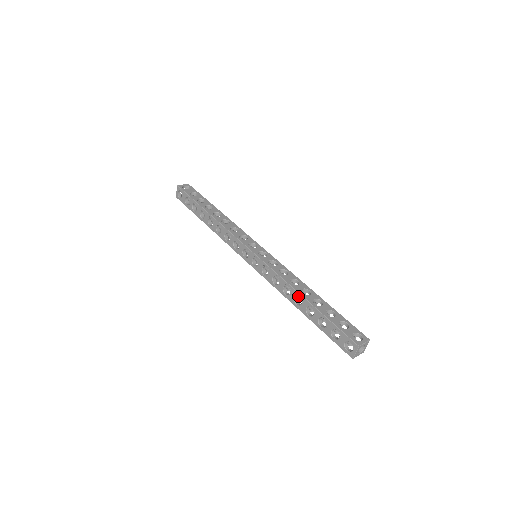
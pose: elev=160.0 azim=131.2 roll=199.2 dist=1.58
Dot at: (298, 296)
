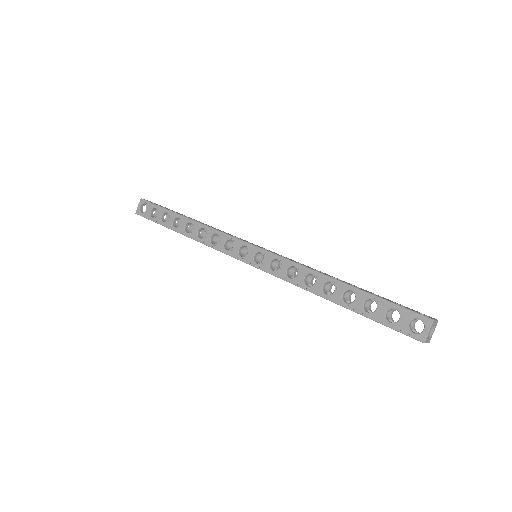
Dot at: occluded
